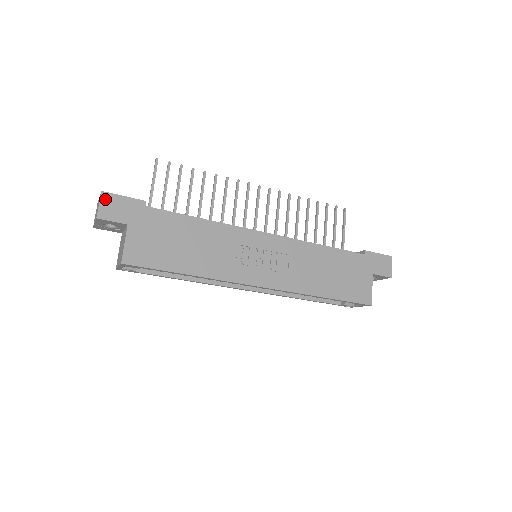
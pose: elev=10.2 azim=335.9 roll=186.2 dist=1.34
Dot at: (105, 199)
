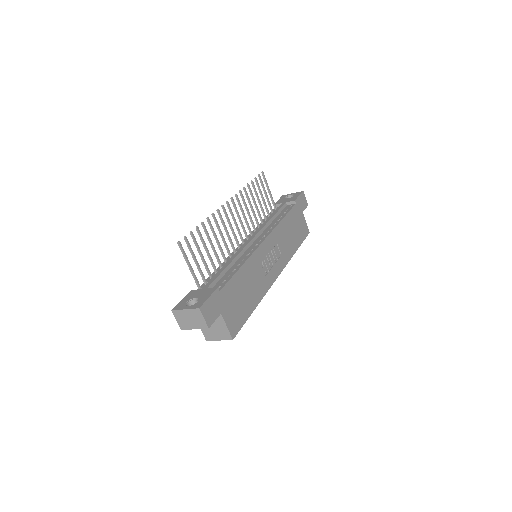
Dot at: (204, 311)
